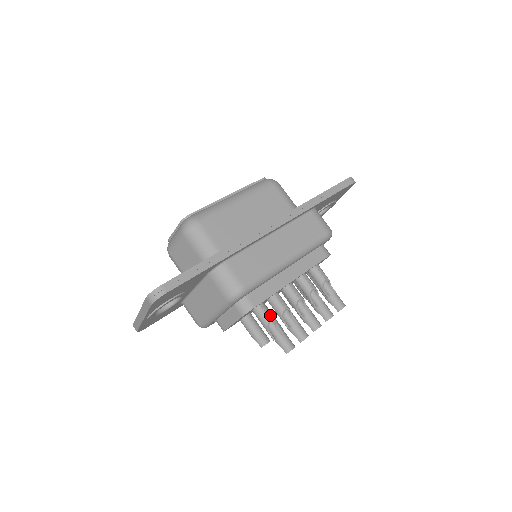
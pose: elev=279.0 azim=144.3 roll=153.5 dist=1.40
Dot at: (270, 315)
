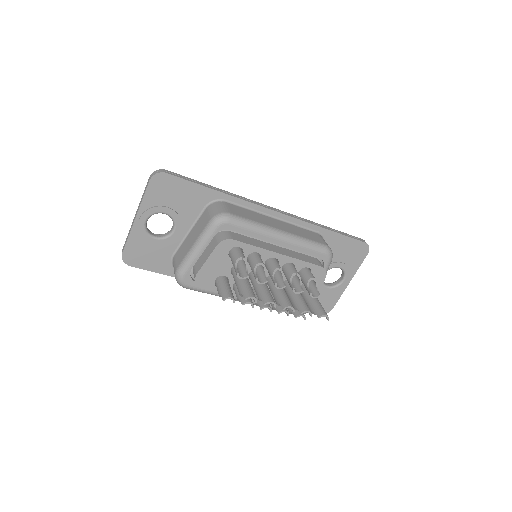
Dot at: (244, 256)
